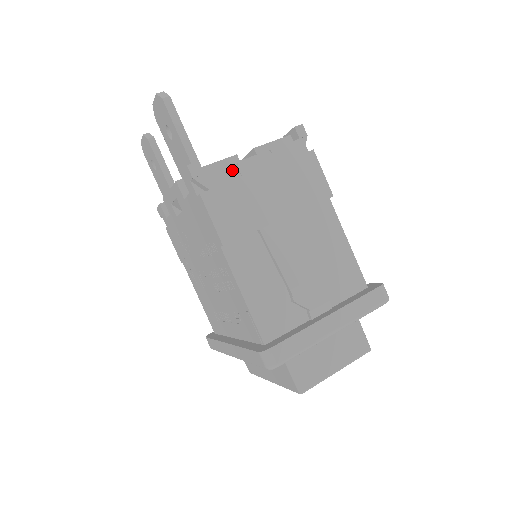
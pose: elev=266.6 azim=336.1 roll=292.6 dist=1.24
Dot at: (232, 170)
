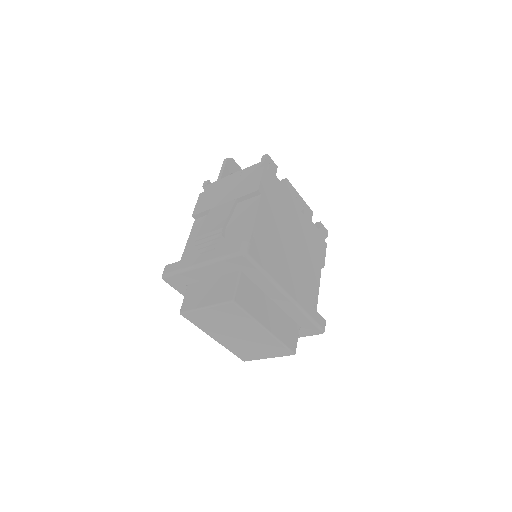
Dot at: (219, 182)
